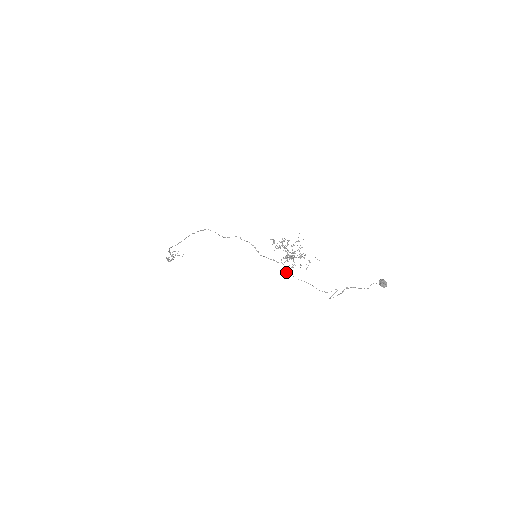
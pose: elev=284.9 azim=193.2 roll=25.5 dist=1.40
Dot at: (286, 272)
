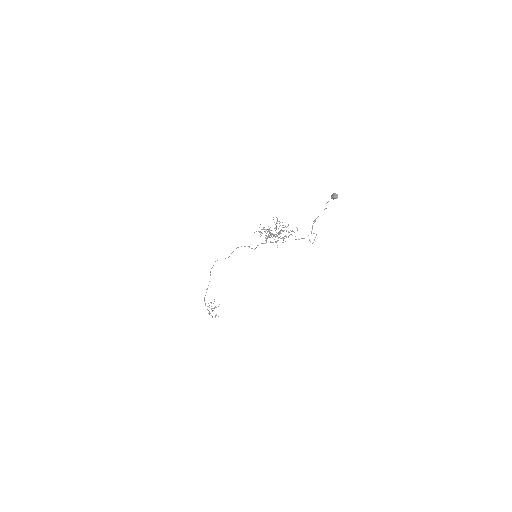
Dot at: occluded
